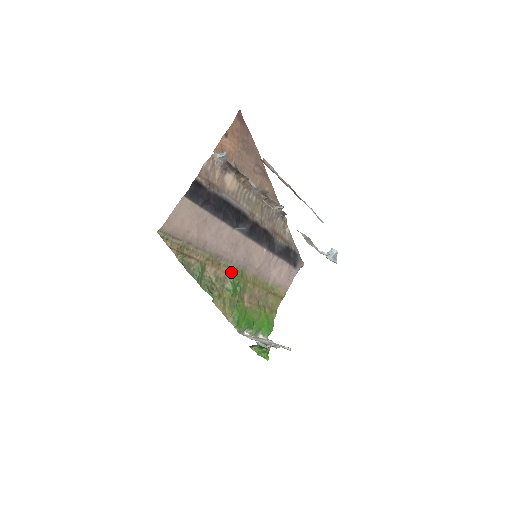
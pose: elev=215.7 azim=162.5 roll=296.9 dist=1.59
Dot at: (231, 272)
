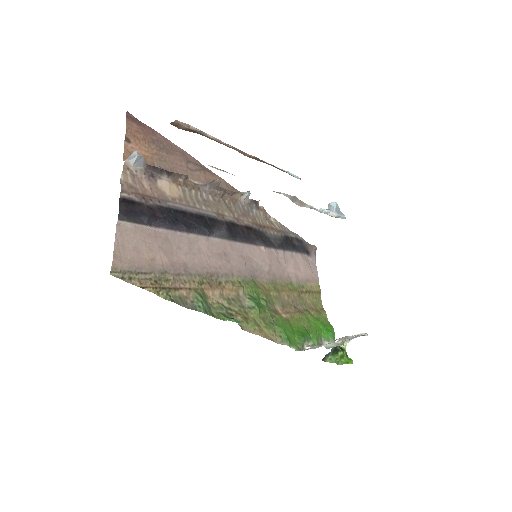
Dot at: (240, 286)
